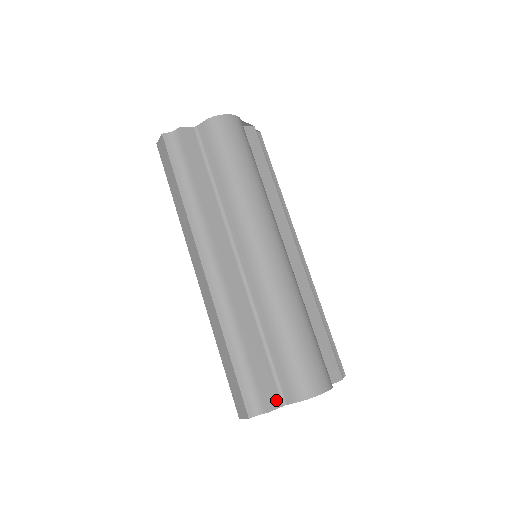
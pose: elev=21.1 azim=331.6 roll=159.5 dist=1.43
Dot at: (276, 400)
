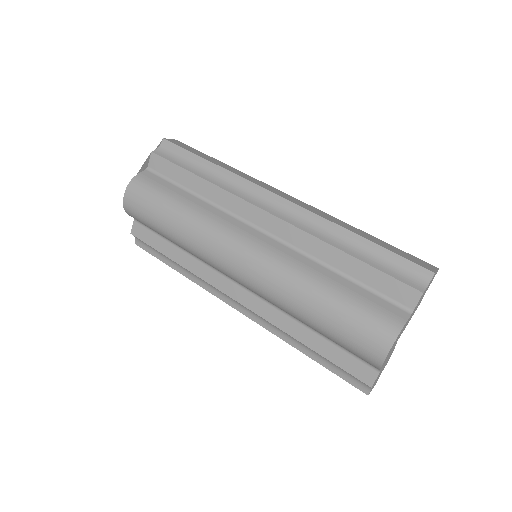
Dot at: (369, 372)
